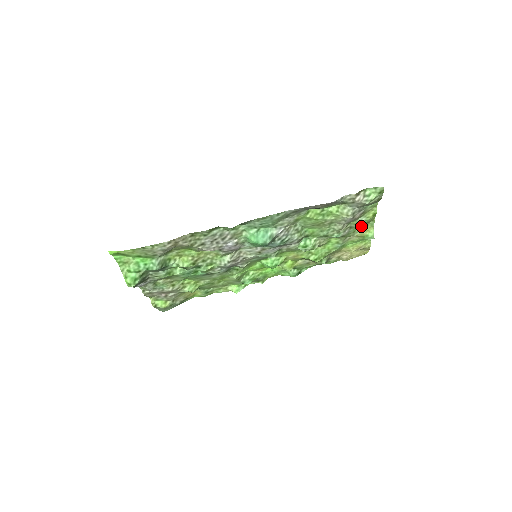
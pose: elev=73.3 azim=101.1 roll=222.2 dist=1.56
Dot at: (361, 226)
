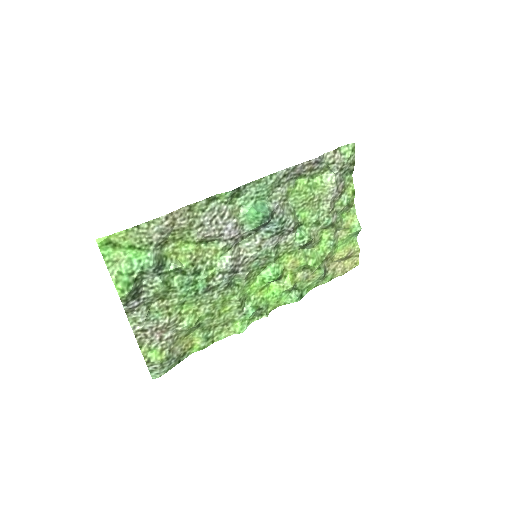
Dot at: (345, 215)
